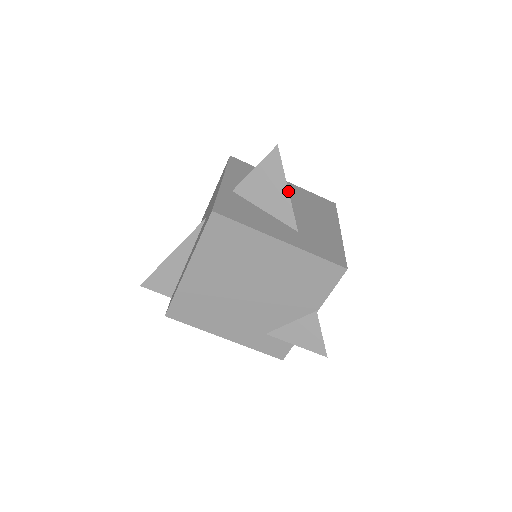
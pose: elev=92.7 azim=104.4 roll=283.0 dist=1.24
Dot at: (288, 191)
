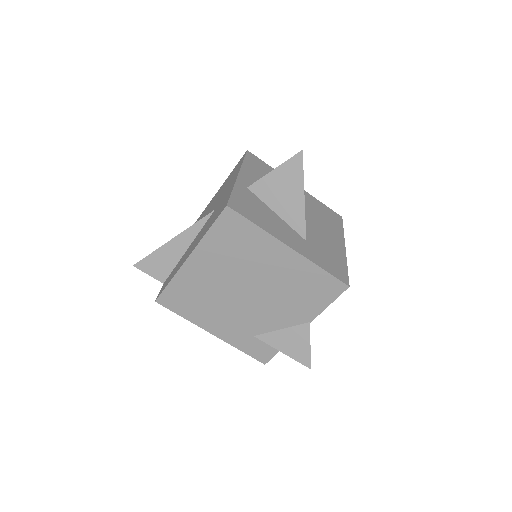
Dot at: (304, 198)
